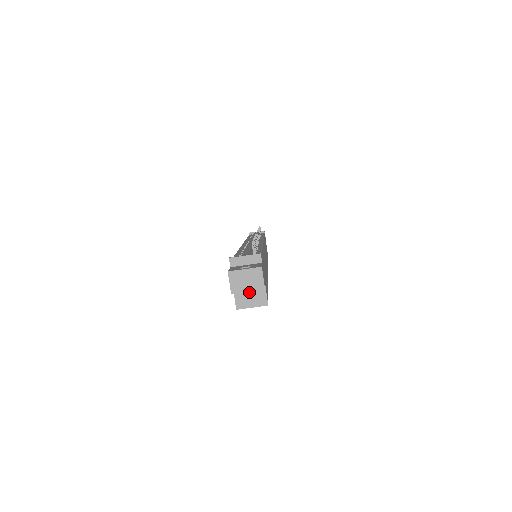
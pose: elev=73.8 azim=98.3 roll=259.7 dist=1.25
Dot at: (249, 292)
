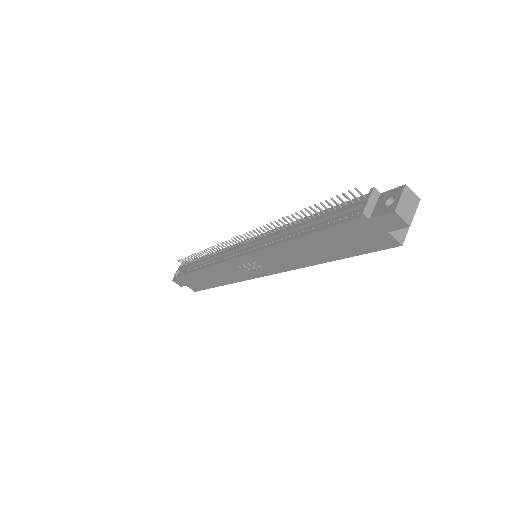
Dot at: occluded
